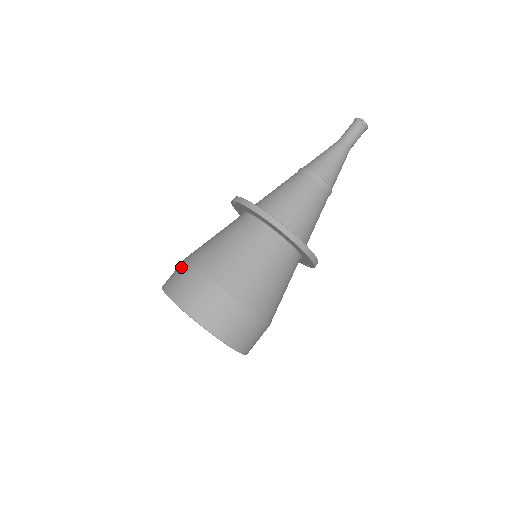
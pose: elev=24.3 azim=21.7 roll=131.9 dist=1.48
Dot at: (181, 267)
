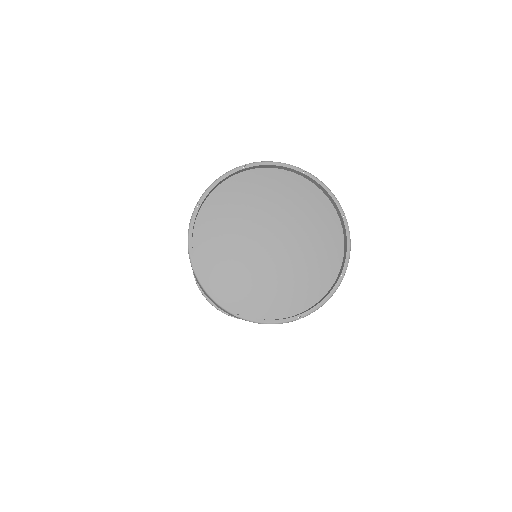
Dot at: occluded
